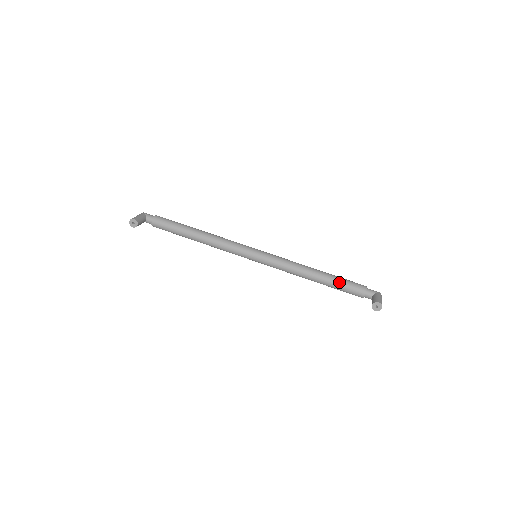
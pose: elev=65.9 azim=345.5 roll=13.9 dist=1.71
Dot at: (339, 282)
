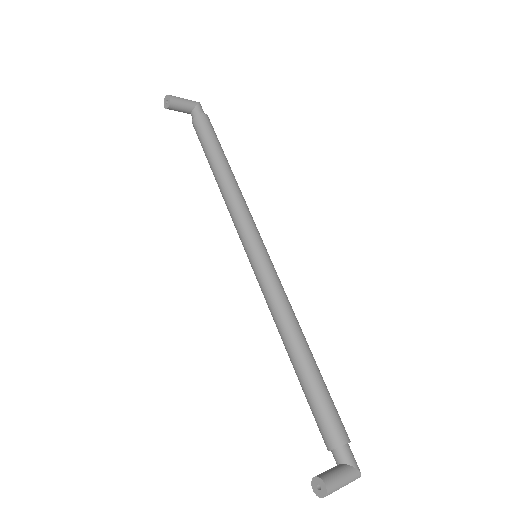
Dot at: (315, 393)
